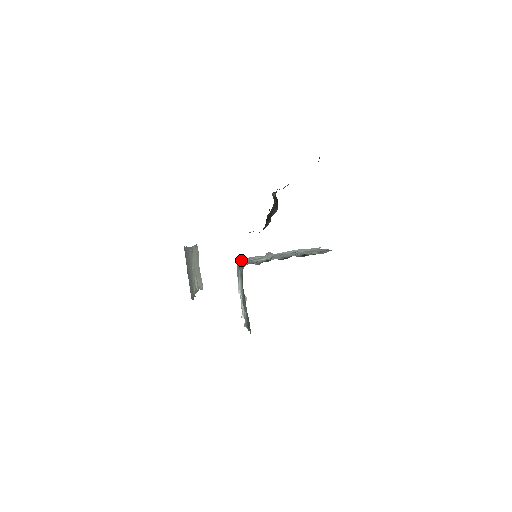
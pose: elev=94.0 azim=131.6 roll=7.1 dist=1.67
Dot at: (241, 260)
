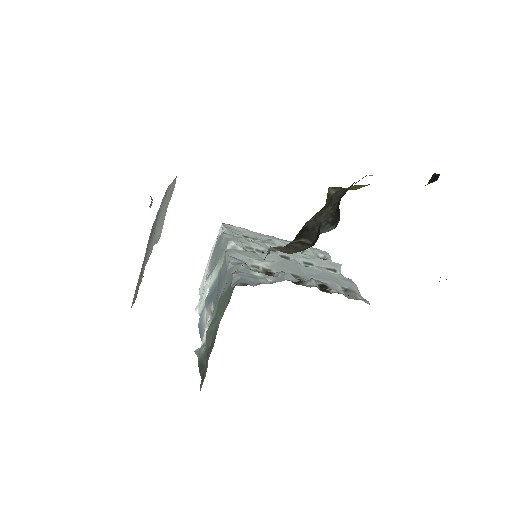
Dot at: (230, 243)
